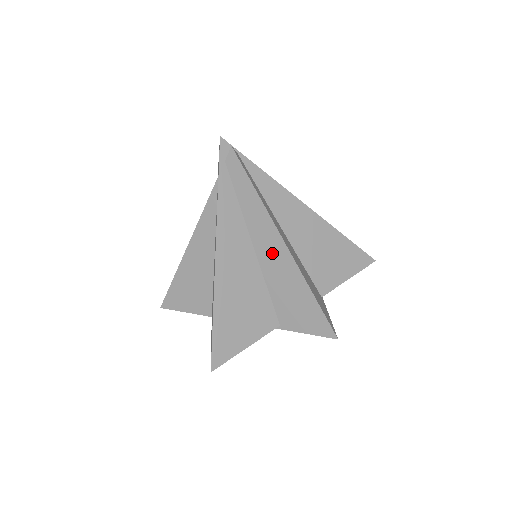
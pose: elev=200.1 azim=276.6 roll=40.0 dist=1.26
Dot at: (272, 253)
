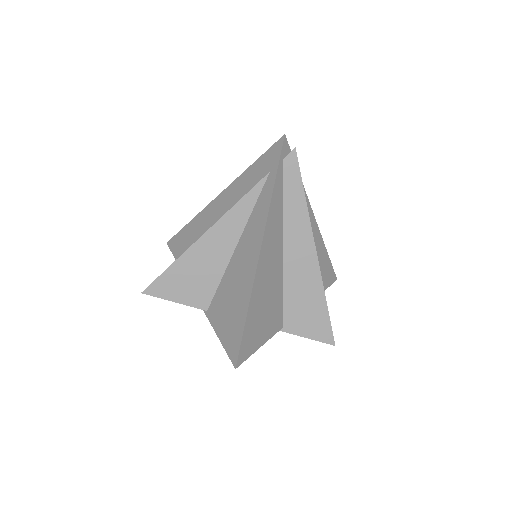
Dot at: (300, 258)
